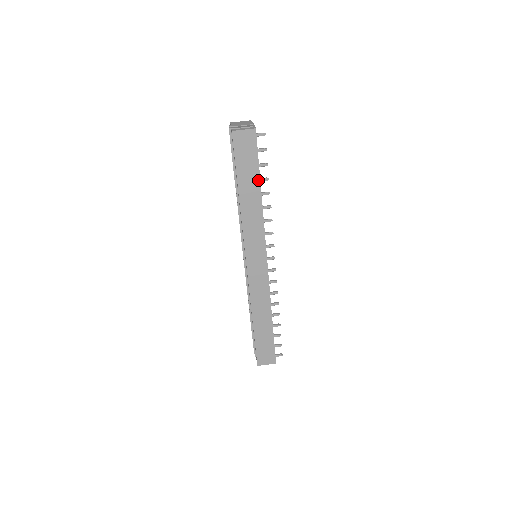
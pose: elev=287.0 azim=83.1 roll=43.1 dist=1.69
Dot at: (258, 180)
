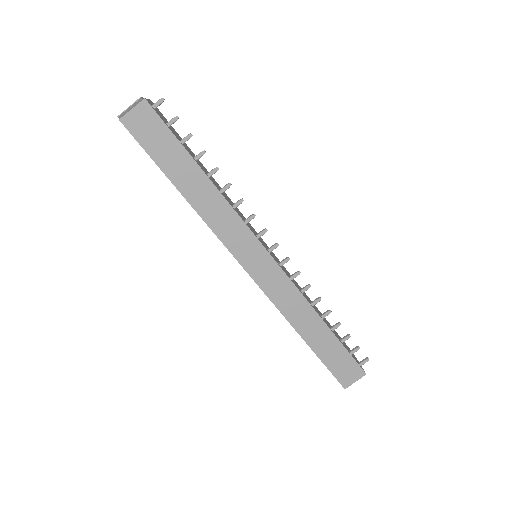
Dot at: (191, 160)
